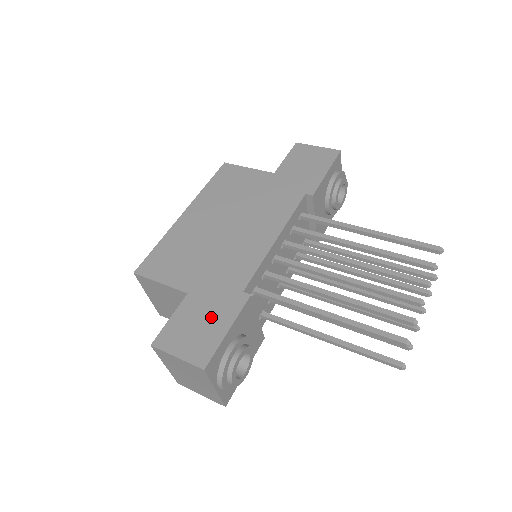
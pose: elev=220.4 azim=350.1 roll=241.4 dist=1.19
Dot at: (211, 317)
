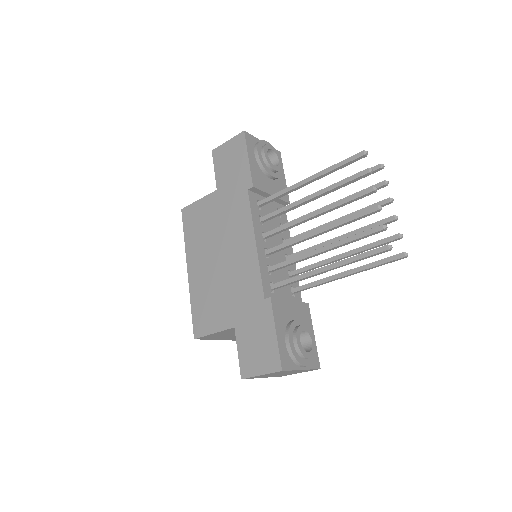
Dot at: (259, 332)
